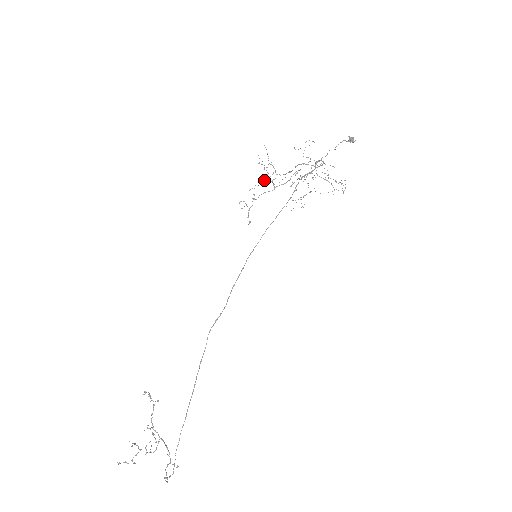
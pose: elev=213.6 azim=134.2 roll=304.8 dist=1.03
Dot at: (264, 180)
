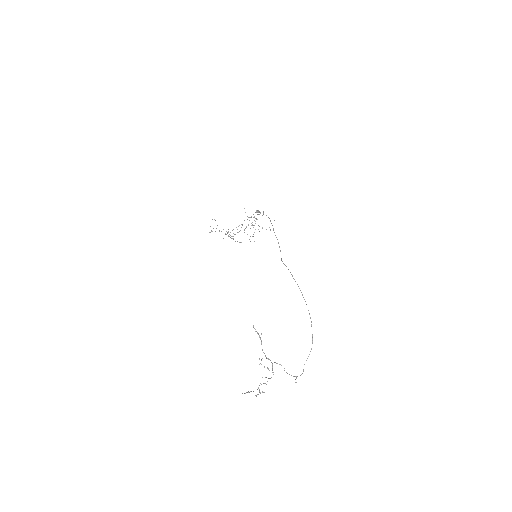
Dot at: occluded
